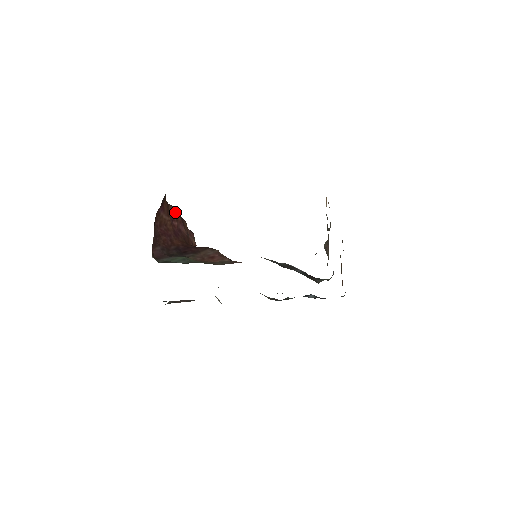
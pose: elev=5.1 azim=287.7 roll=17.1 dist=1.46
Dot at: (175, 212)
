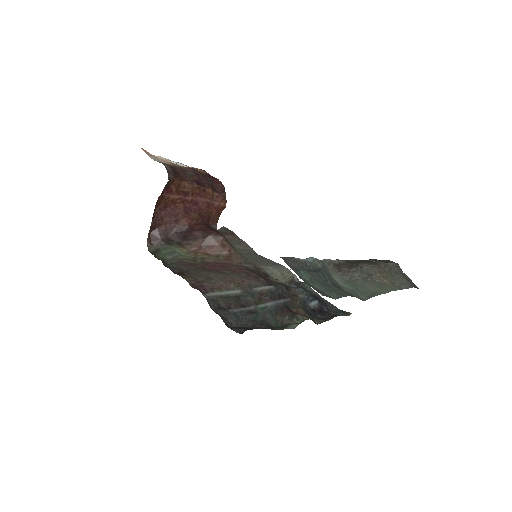
Dot at: (191, 186)
